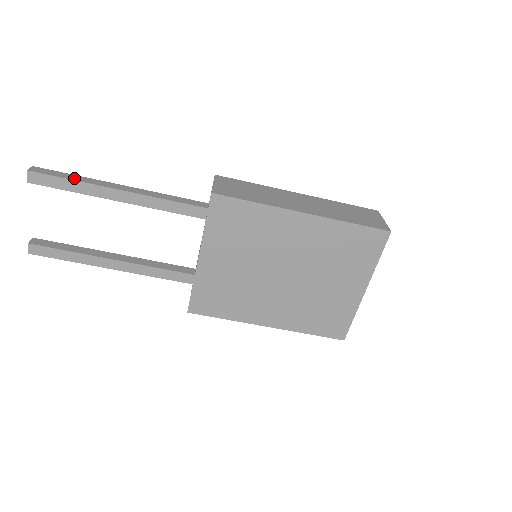
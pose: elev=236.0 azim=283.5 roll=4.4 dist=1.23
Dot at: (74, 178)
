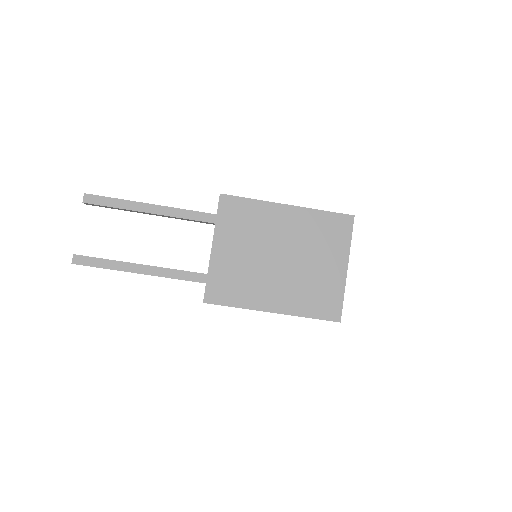
Dot at: (118, 199)
